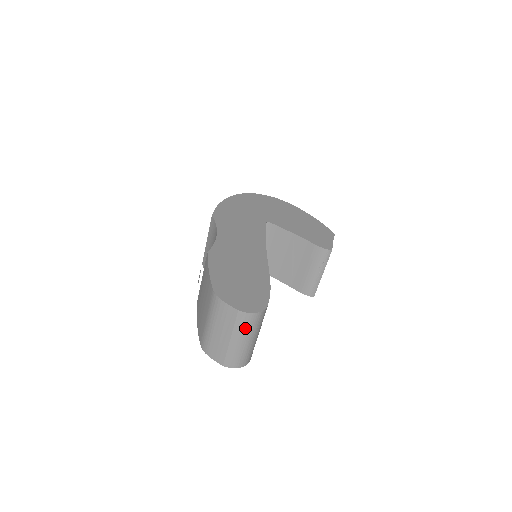
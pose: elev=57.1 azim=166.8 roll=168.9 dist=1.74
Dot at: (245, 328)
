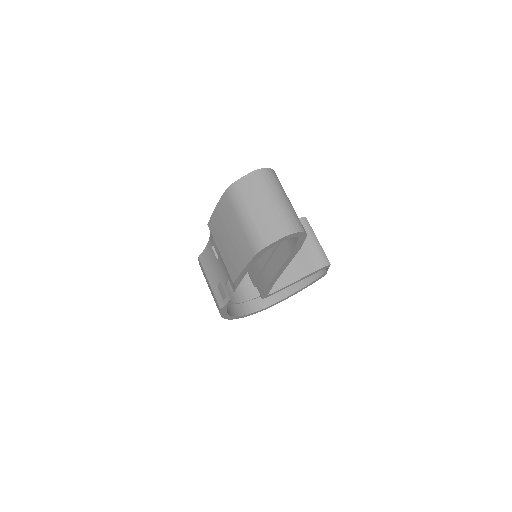
Dot at: (271, 184)
